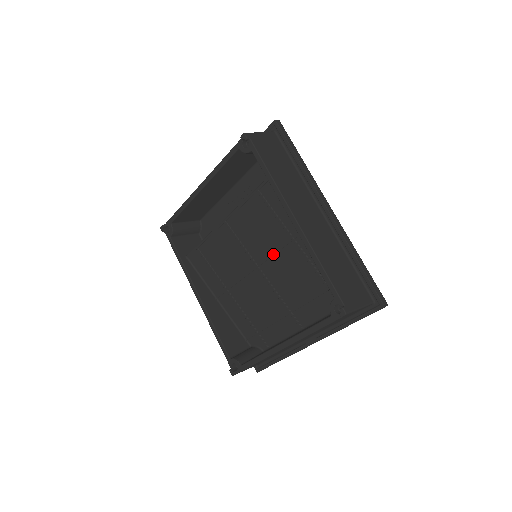
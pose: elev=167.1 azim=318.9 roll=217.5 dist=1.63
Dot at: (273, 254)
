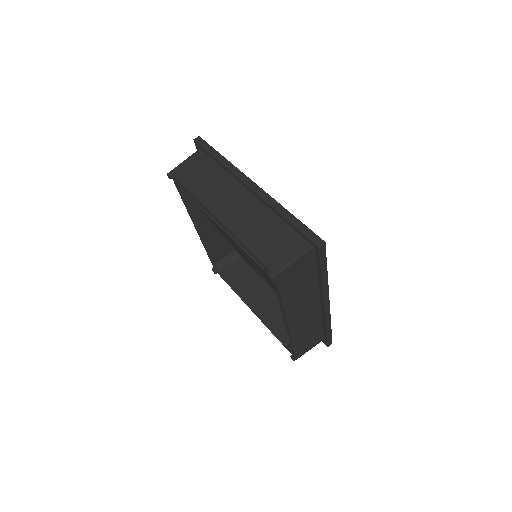
Dot at: (268, 280)
